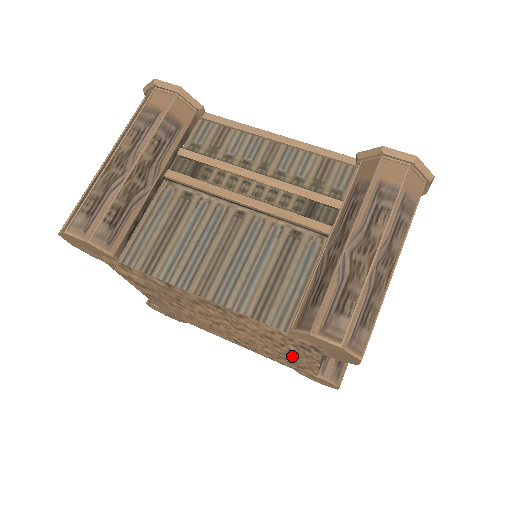
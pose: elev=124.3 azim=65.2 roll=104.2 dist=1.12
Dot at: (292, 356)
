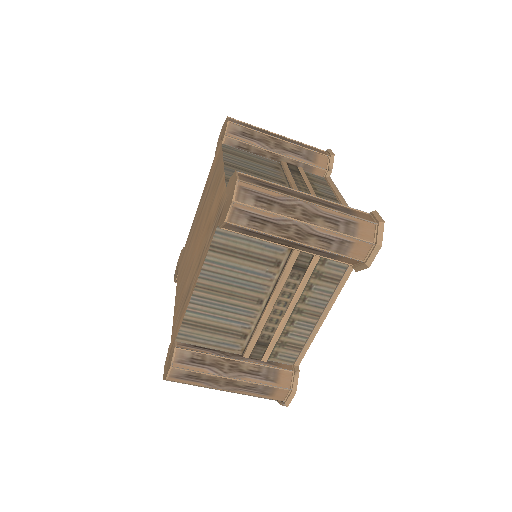
Dot at: (195, 274)
